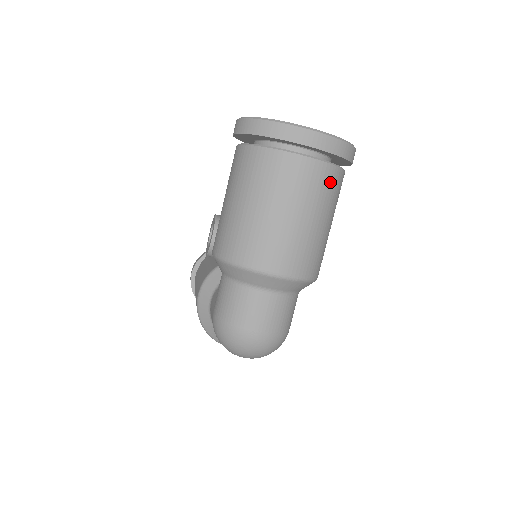
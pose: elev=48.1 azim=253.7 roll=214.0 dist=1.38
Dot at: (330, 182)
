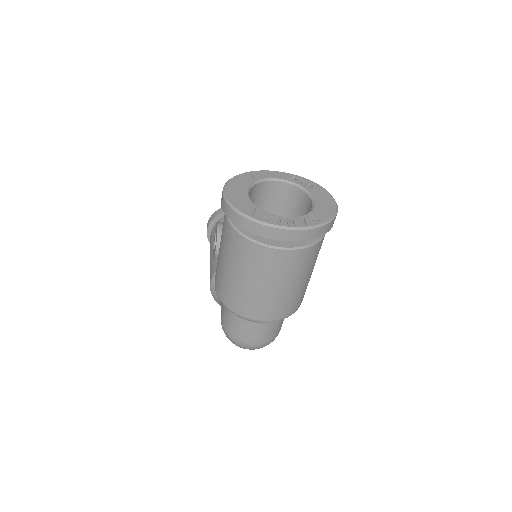
Dot at: (308, 257)
